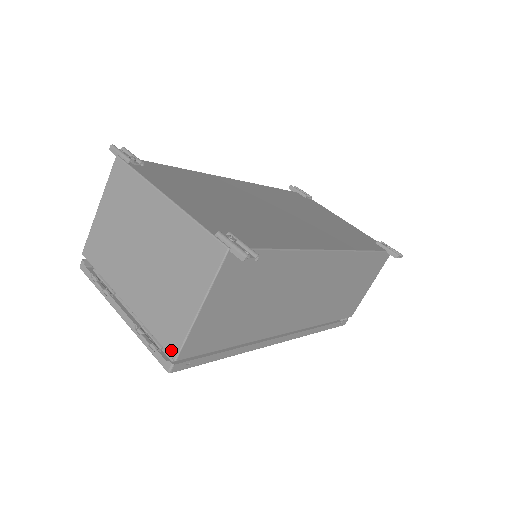
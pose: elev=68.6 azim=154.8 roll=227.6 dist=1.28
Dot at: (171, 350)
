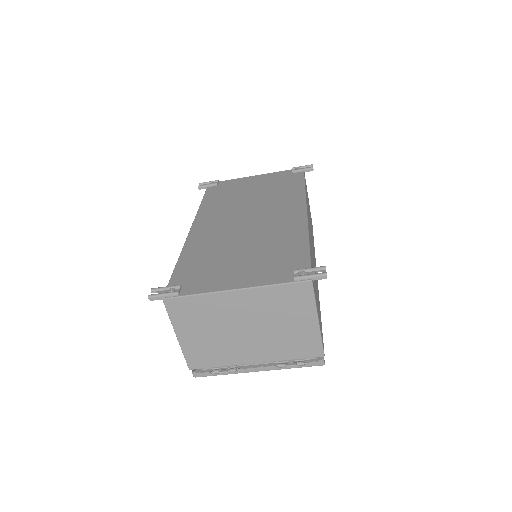
Dot at: (317, 355)
